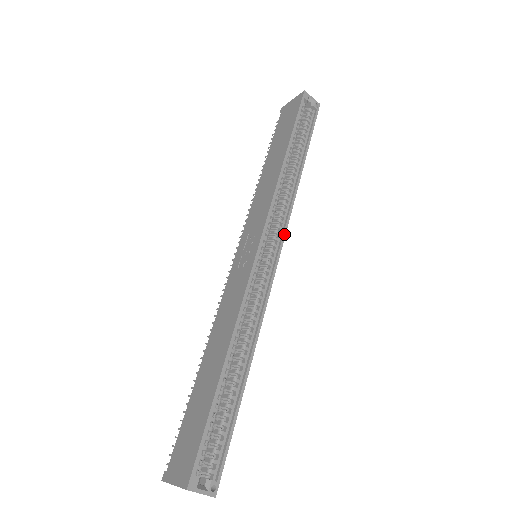
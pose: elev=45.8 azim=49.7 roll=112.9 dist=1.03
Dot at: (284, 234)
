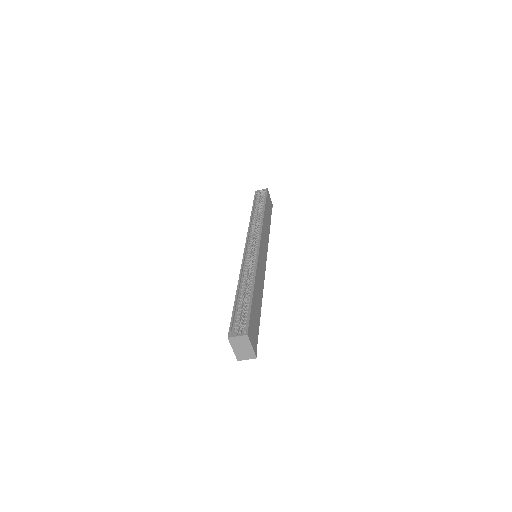
Dot at: (260, 236)
